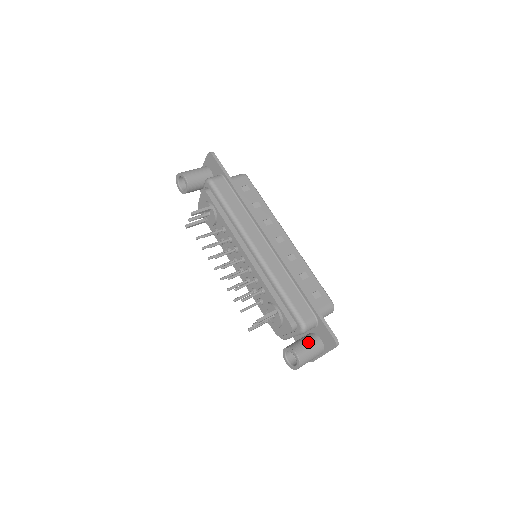
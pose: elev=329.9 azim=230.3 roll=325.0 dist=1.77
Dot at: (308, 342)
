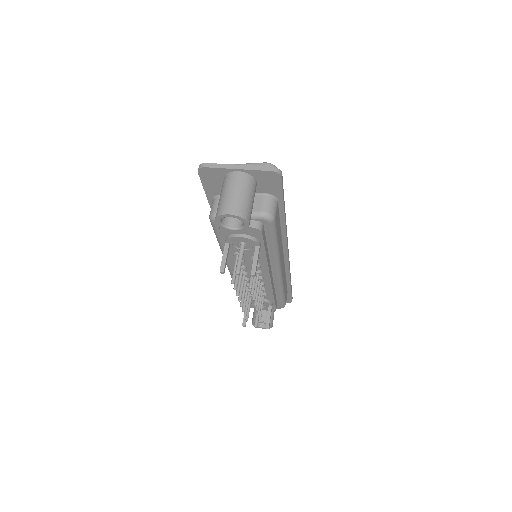
Dot at: occluded
